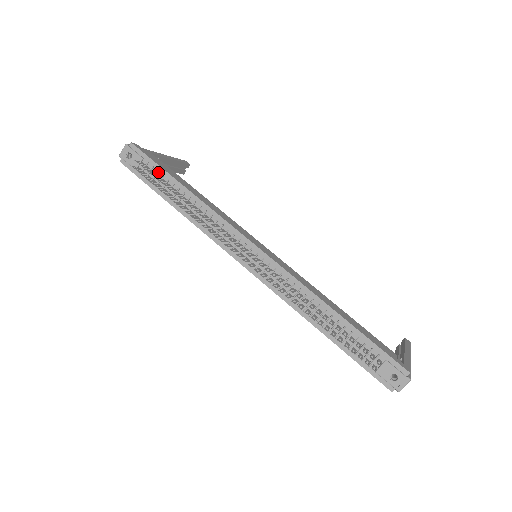
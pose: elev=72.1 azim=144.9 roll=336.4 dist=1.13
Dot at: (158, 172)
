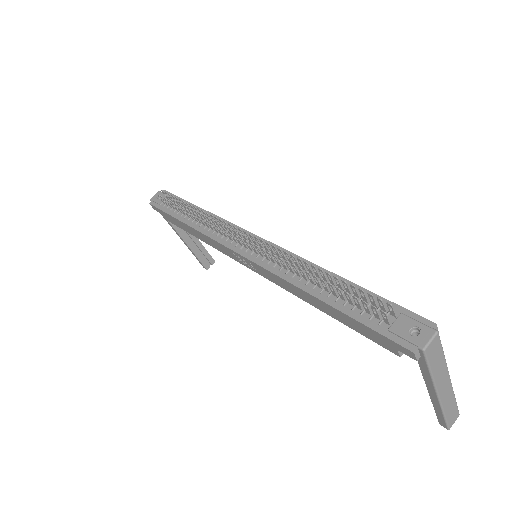
Dot at: occluded
